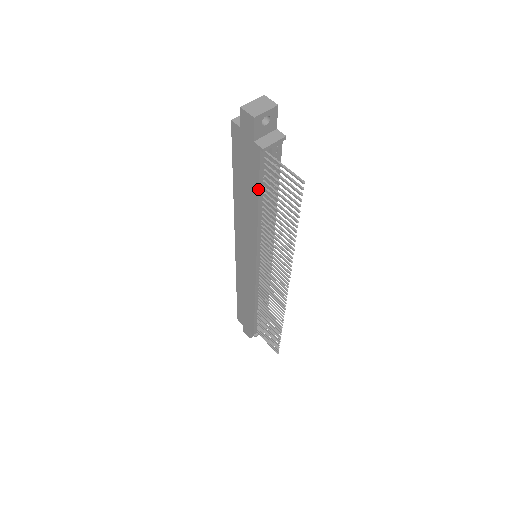
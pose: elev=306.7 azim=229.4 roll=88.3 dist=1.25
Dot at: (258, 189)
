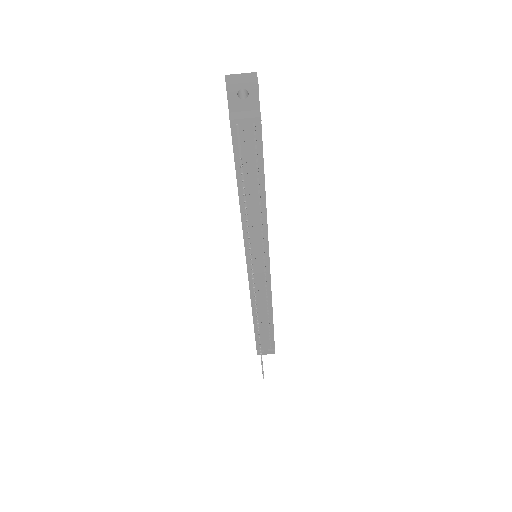
Dot at: (235, 168)
